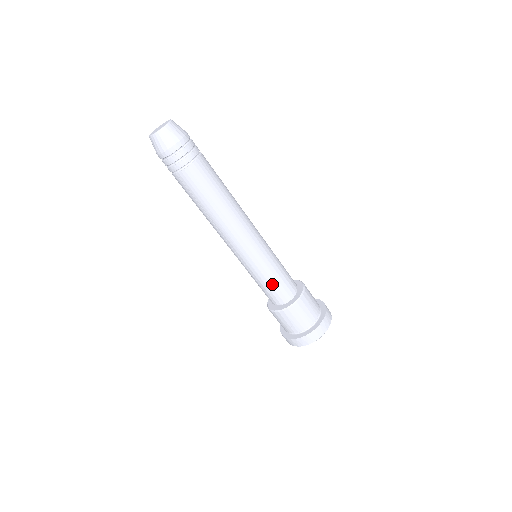
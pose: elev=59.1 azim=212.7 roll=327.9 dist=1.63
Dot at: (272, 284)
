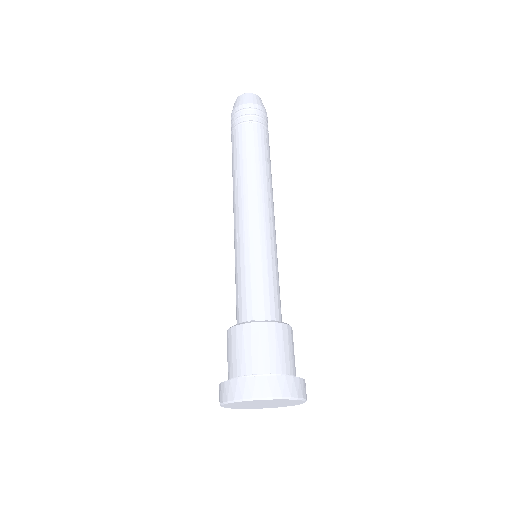
Dot at: (239, 287)
